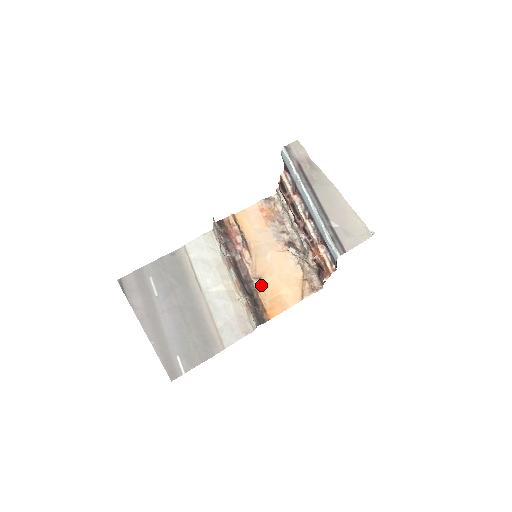
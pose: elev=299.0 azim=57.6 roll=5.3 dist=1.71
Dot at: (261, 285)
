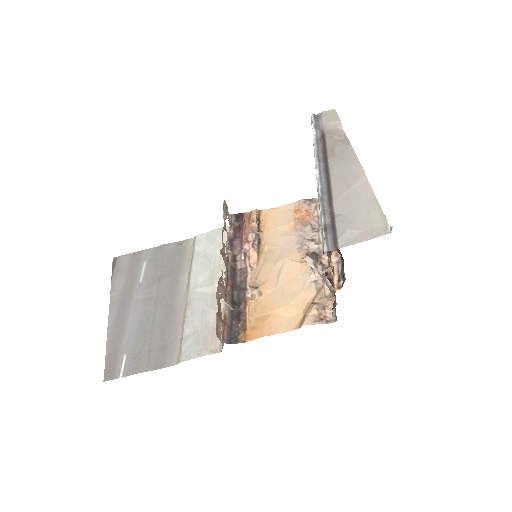
Dot at: (254, 296)
